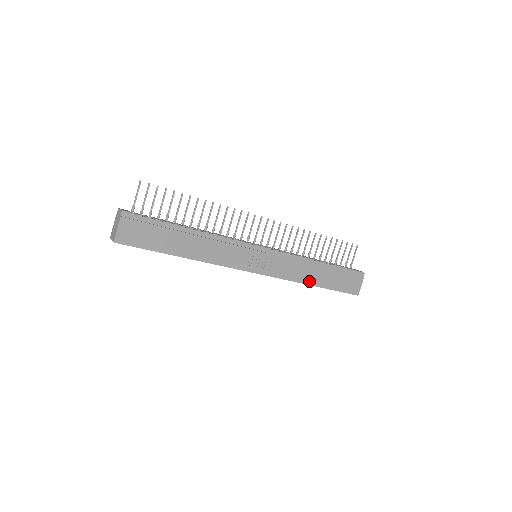
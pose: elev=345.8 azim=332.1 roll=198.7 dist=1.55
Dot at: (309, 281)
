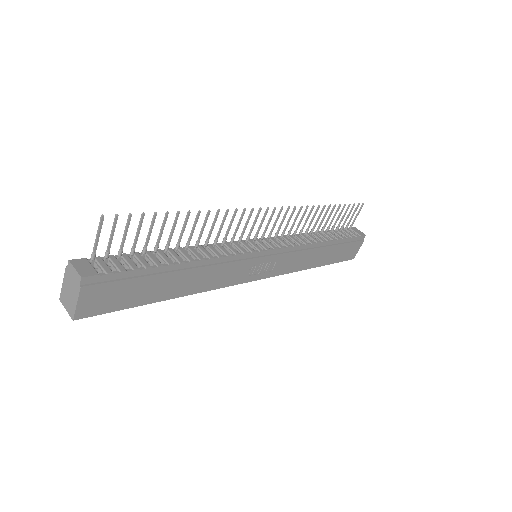
Dot at: (311, 265)
